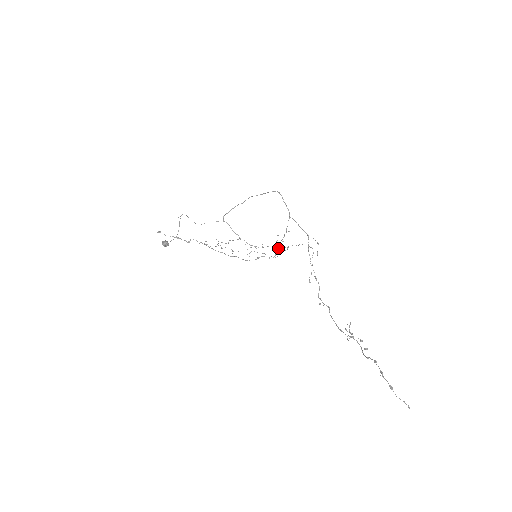
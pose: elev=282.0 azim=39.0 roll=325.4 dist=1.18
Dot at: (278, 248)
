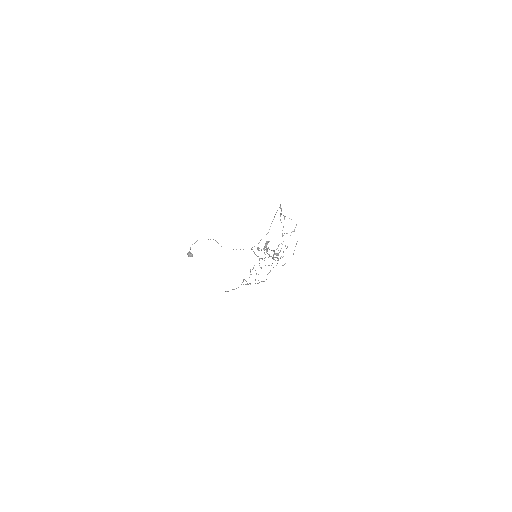
Dot at: occluded
